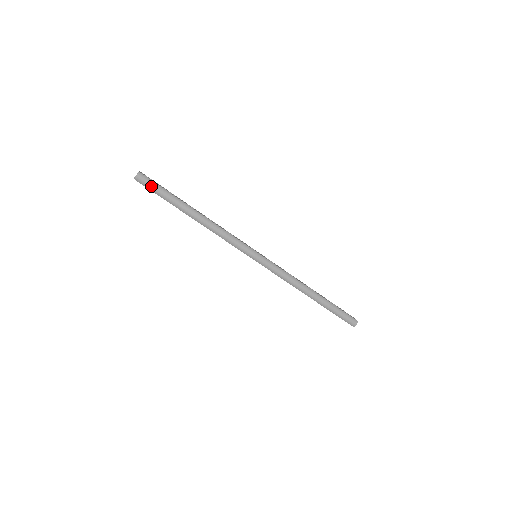
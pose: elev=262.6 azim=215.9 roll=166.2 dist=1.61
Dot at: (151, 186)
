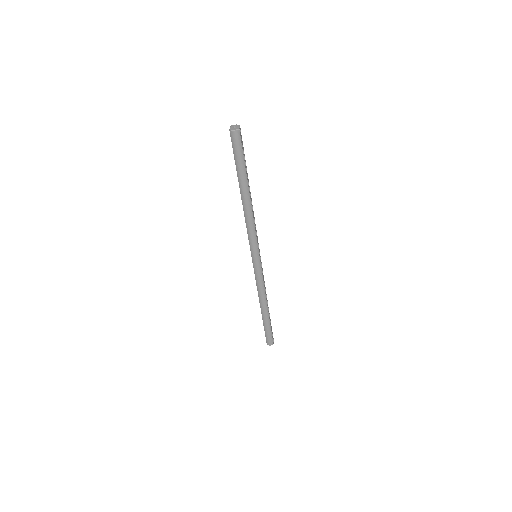
Dot at: (237, 148)
